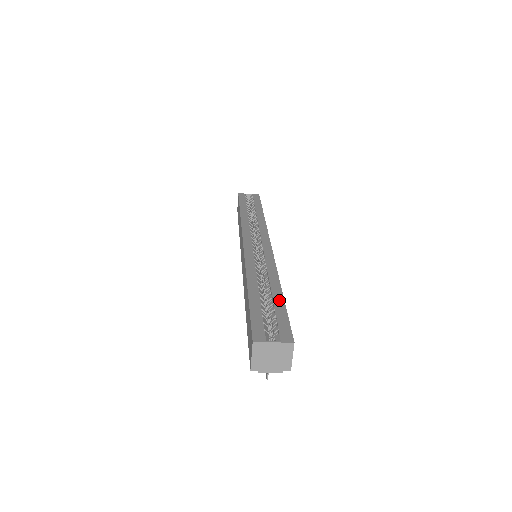
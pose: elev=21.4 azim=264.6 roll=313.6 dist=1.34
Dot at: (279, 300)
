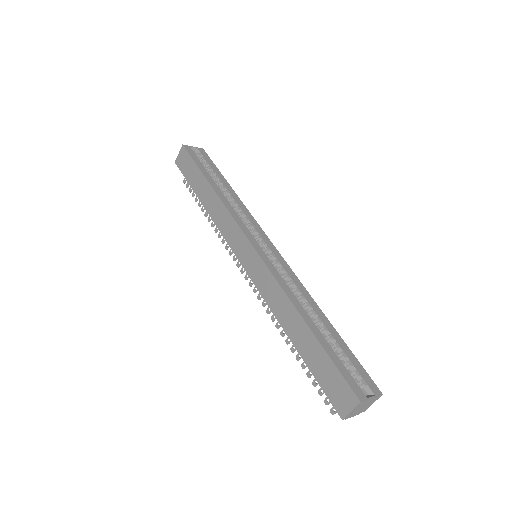
Dot at: (338, 337)
